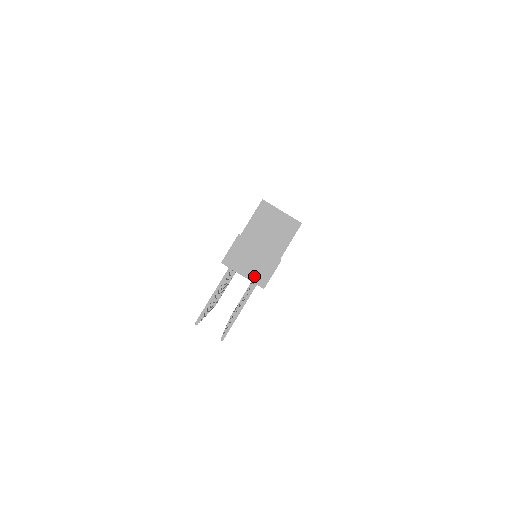
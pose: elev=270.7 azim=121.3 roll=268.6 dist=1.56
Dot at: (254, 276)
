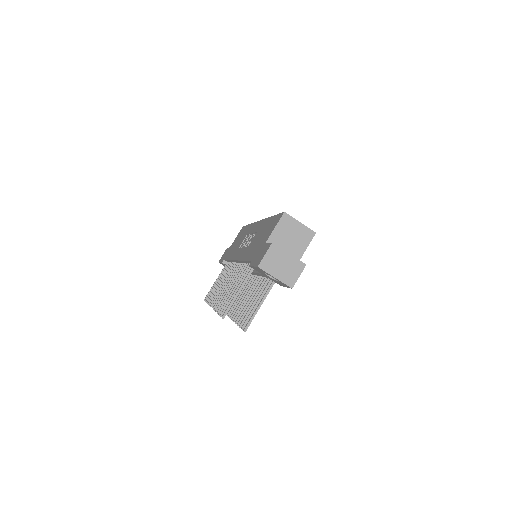
Dot at: (284, 278)
